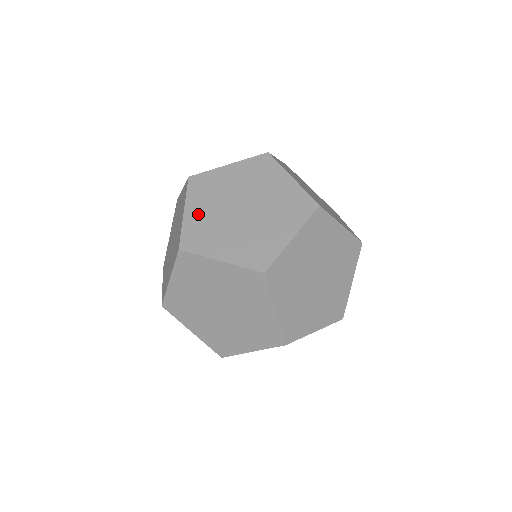
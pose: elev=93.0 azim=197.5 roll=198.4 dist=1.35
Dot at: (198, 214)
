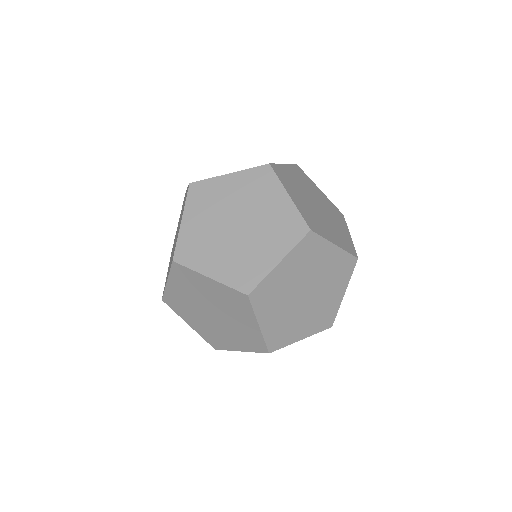
Dot at: (219, 266)
